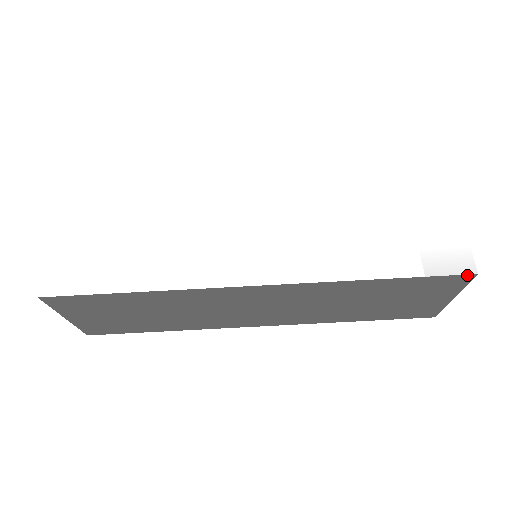
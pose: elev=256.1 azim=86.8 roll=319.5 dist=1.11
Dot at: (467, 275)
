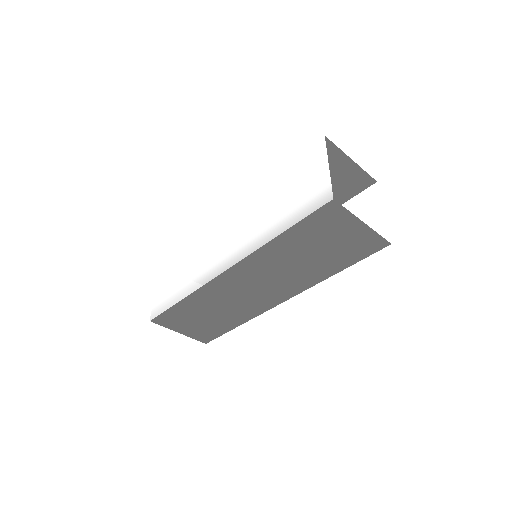
Dot at: (329, 203)
